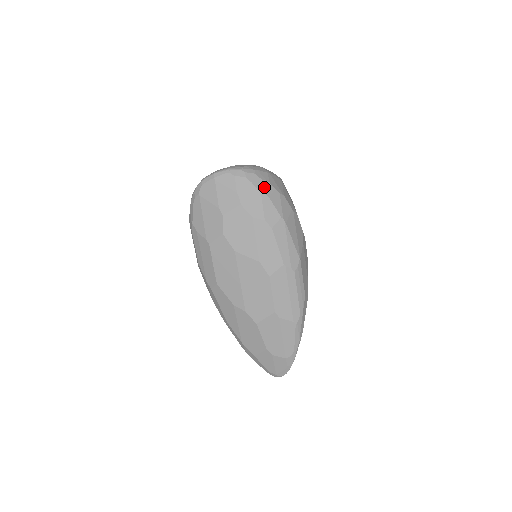
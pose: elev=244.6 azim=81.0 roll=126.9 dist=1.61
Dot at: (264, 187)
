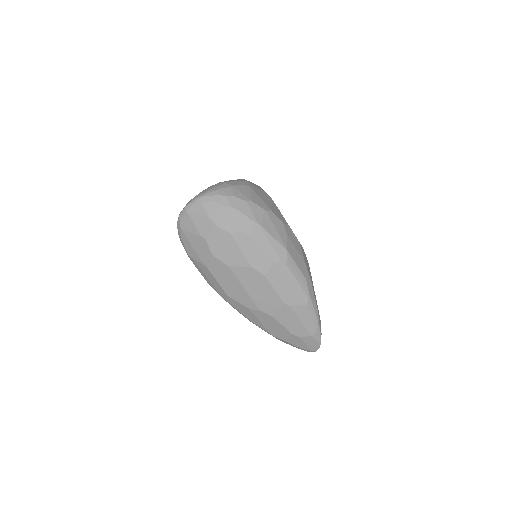
Dot at: (230, 203)
